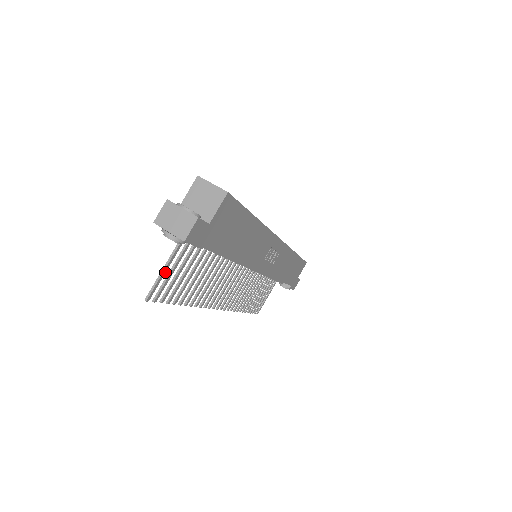
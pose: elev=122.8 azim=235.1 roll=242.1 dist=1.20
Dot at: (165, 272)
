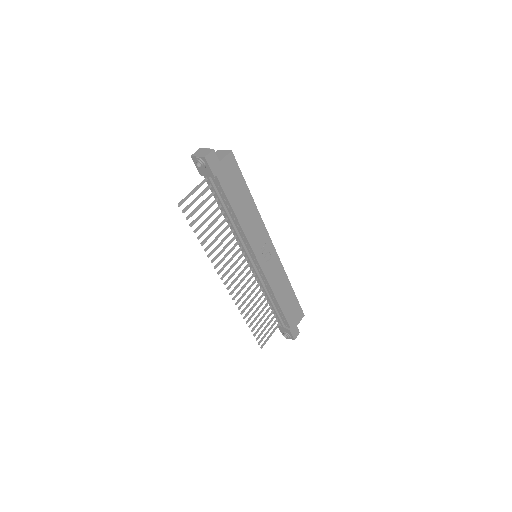
Dot at: (192, 194)
